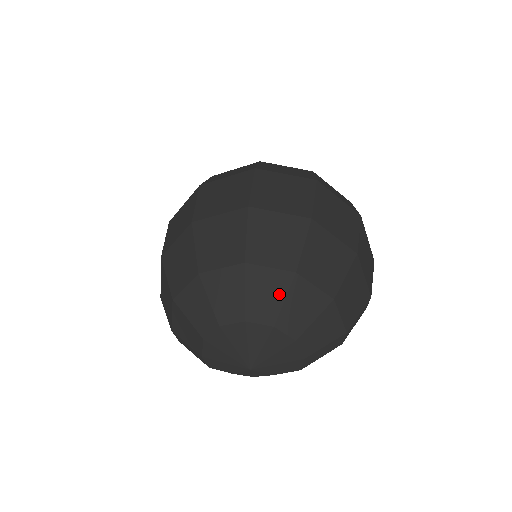
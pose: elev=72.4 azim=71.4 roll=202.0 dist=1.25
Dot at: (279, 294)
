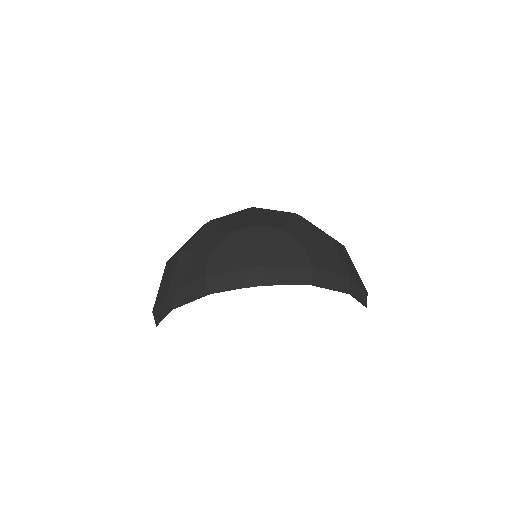
Dot at: (283, 218)
